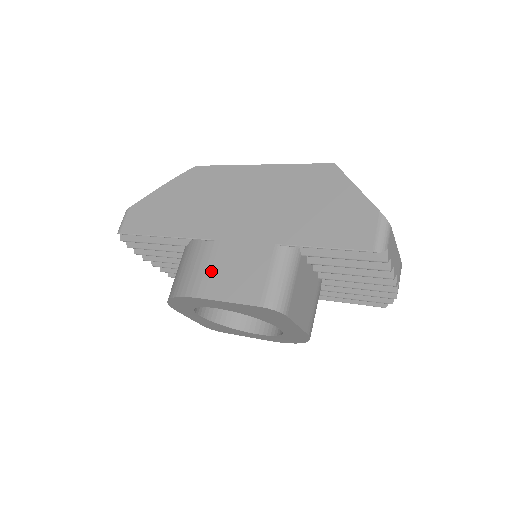
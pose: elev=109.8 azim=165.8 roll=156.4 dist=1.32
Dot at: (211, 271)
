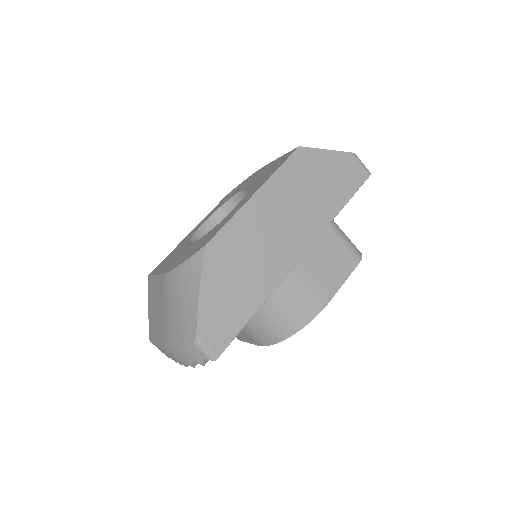
Dot at: (316, 283)
